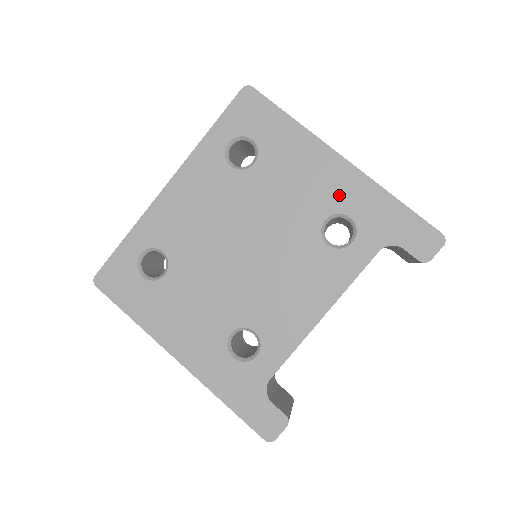
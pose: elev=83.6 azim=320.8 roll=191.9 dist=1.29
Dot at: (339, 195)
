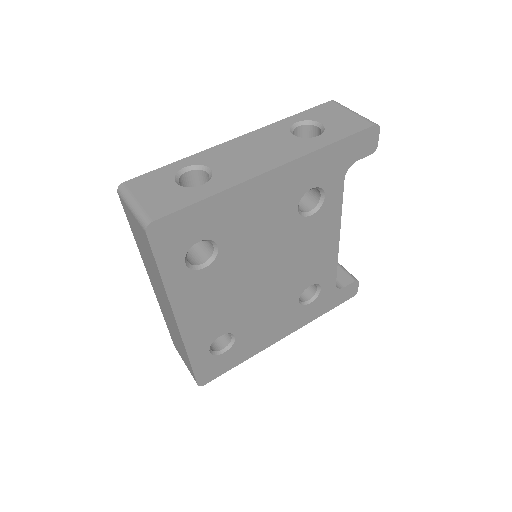
Dot at: (293, 189)
